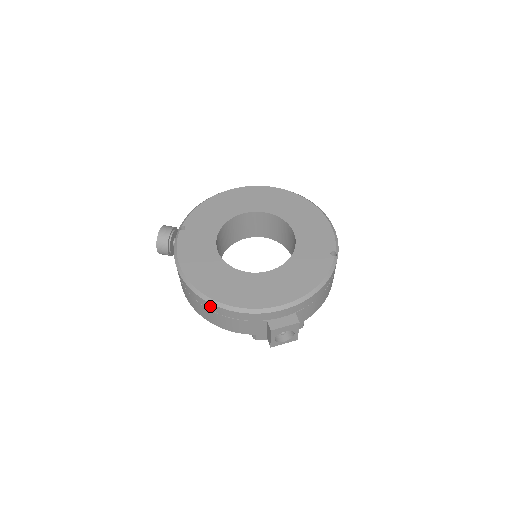
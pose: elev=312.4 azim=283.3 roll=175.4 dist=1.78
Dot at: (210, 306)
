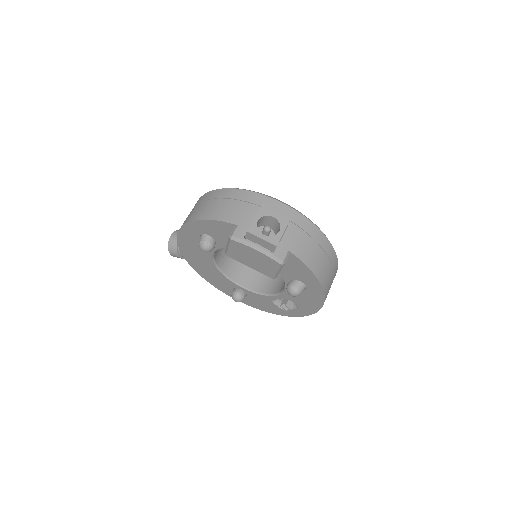
Dot at: (216, 193)
